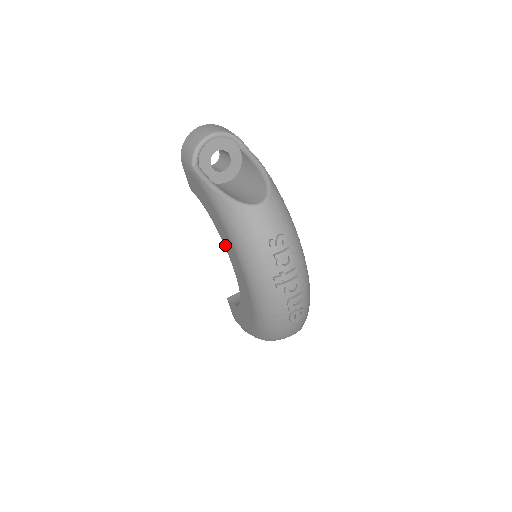
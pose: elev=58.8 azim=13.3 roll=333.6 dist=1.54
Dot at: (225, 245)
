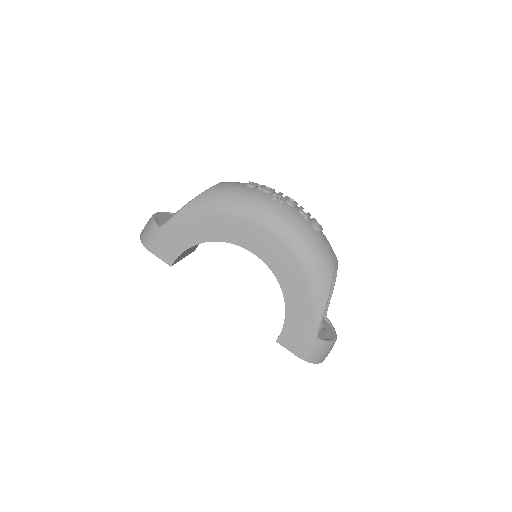
Dot at: (226, 239)
